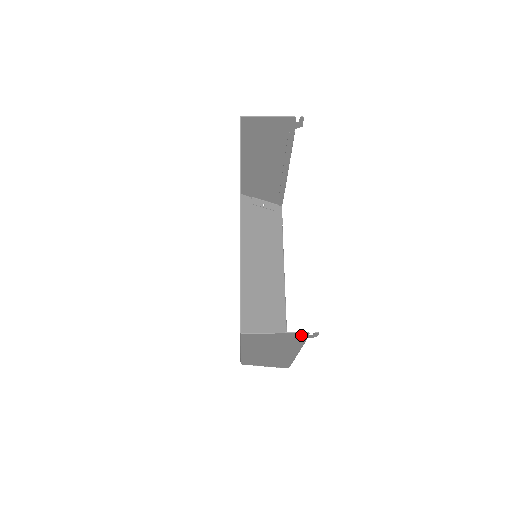
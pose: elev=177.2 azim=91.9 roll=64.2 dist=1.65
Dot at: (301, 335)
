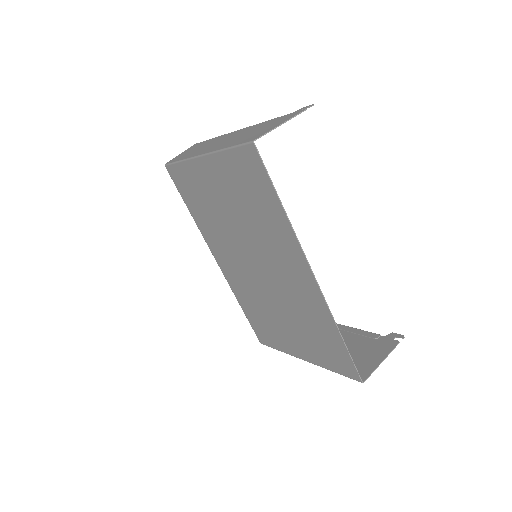
Dot at: (390, 344)
